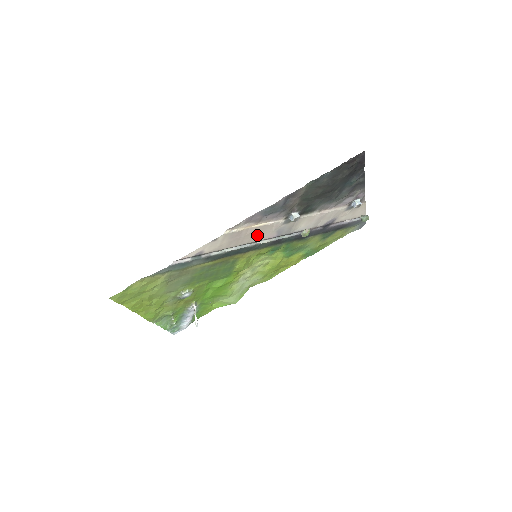
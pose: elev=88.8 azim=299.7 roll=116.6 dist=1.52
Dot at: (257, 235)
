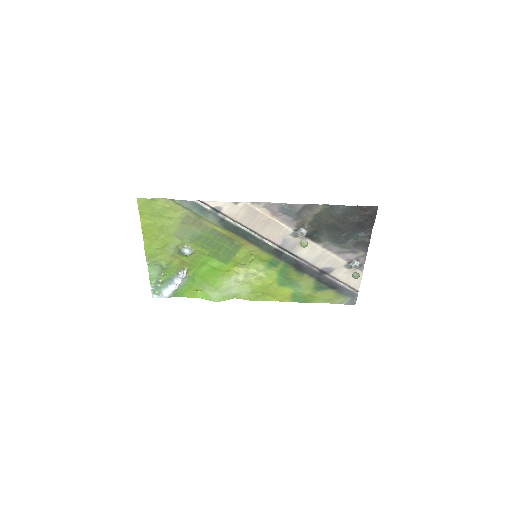
Dot at: (267, 229)
